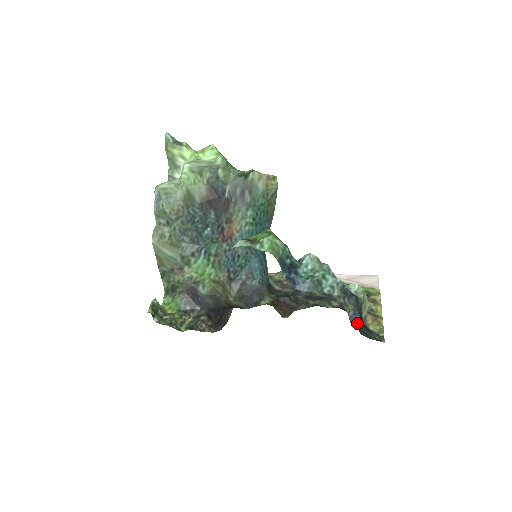
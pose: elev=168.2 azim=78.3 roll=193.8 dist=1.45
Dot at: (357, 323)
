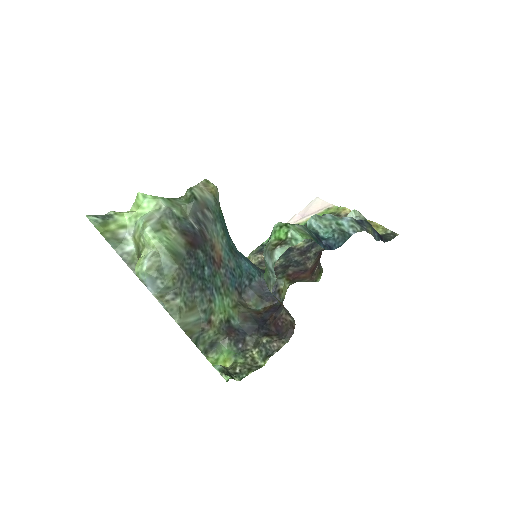
Dot at: (379, 237)
